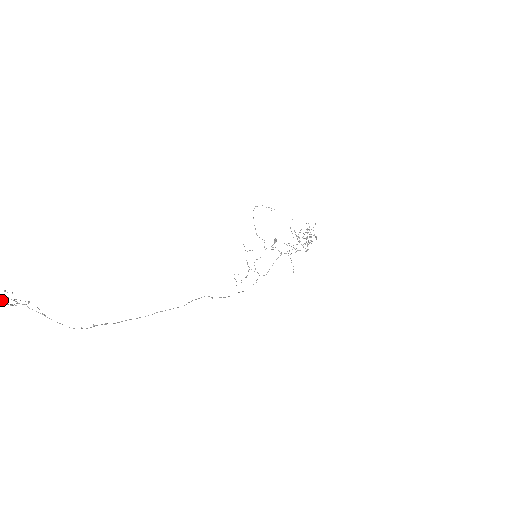
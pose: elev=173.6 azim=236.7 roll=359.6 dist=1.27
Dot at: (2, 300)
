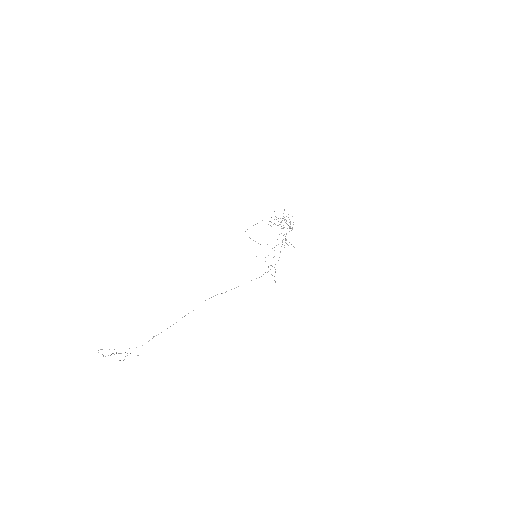
Dot at: occluded
